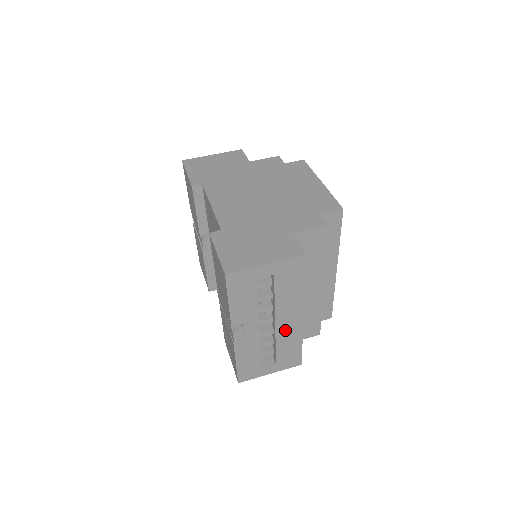
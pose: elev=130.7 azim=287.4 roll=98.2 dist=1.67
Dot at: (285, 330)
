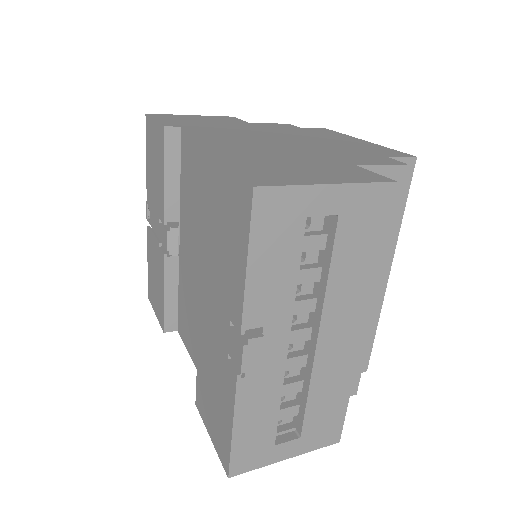
Dot at: (330, 357)
